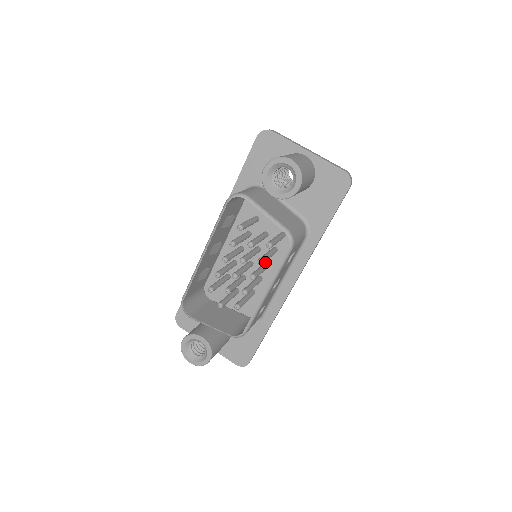
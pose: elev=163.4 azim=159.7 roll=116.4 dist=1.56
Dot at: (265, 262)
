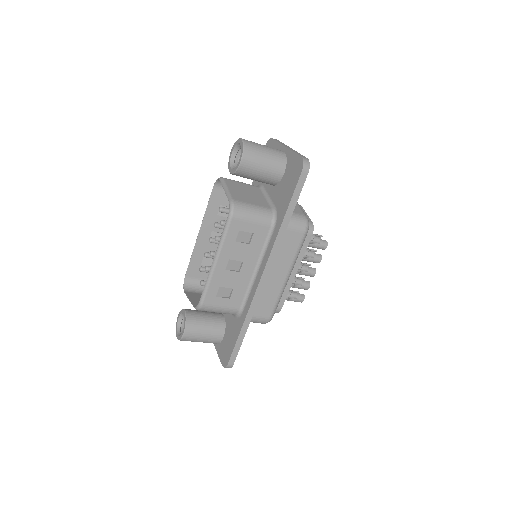
Dot at: occluded
